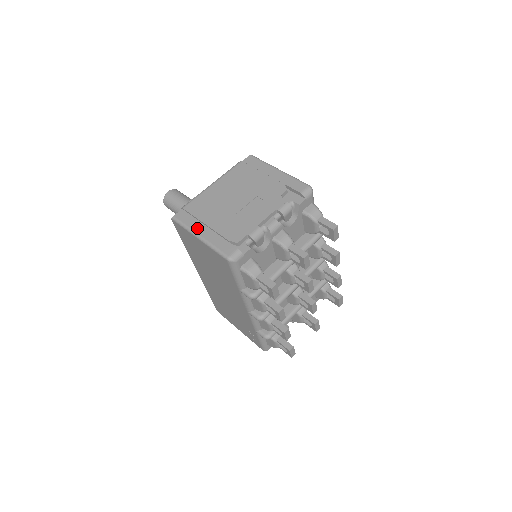
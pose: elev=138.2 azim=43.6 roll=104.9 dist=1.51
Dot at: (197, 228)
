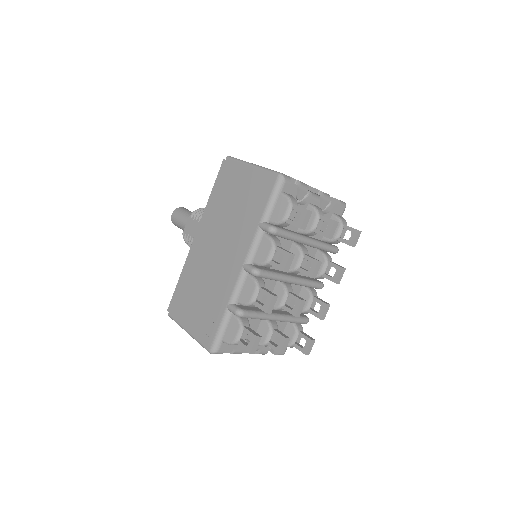
Dot at: occluded
